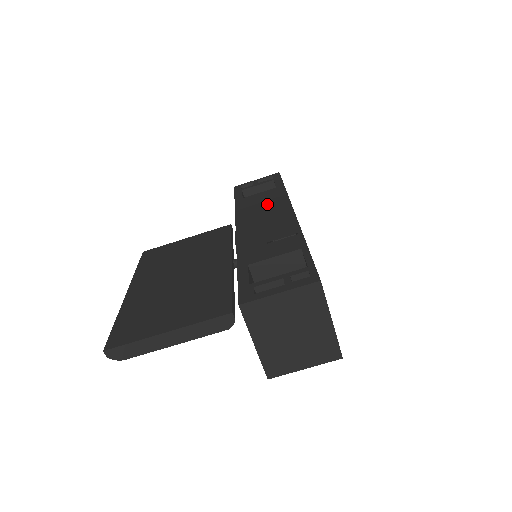
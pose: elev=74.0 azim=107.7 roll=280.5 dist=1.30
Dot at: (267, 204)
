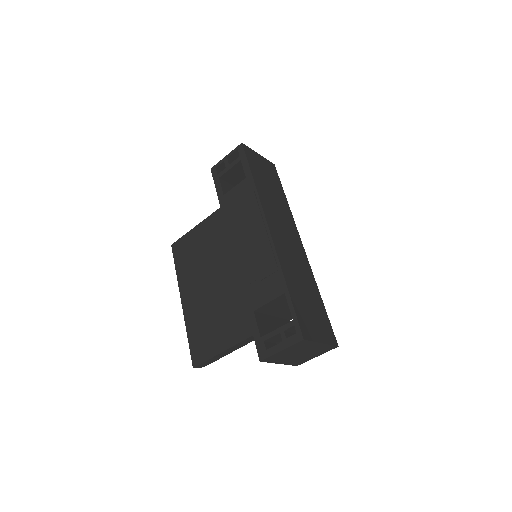
Dot at: (246, 214)
